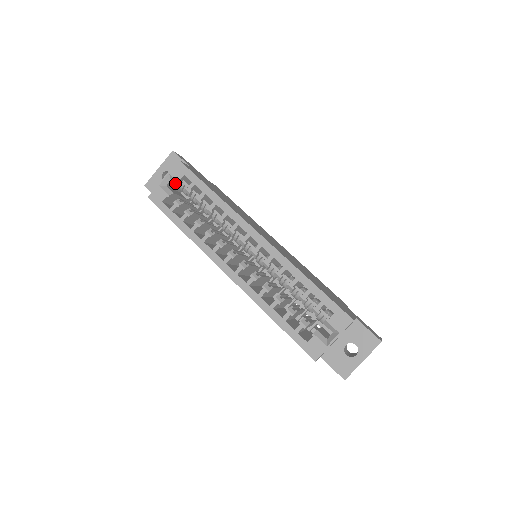
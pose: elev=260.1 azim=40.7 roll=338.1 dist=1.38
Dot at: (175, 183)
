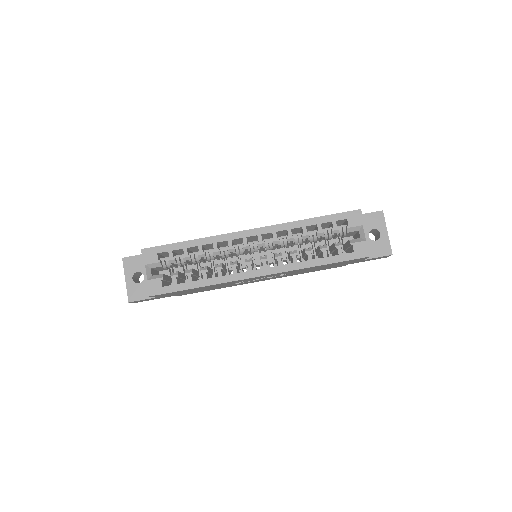
Dot at: (156, 267)
